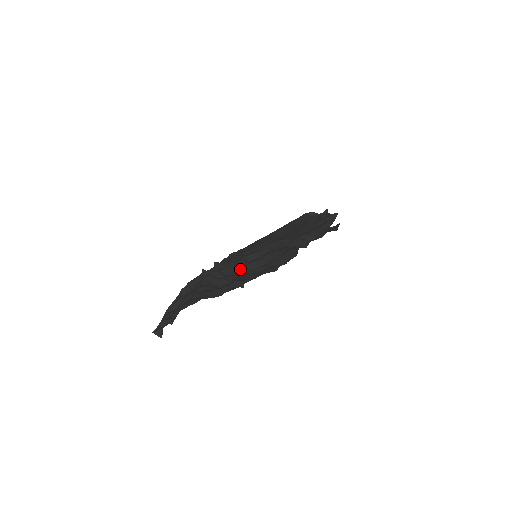
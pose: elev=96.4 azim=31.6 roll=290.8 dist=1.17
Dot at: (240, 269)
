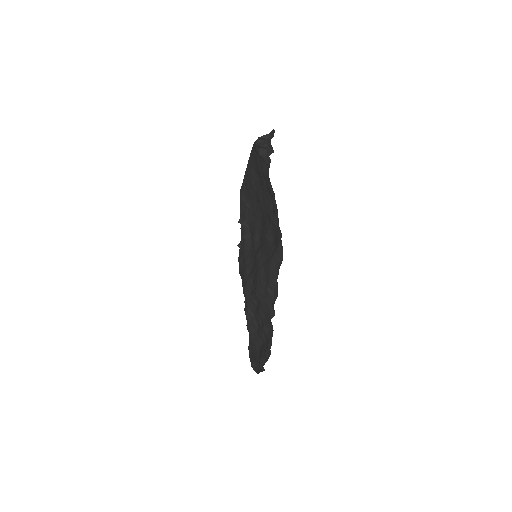
Dot at: (256, 316)
